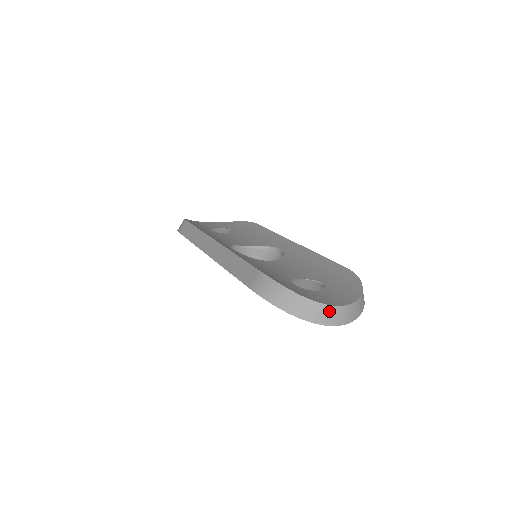
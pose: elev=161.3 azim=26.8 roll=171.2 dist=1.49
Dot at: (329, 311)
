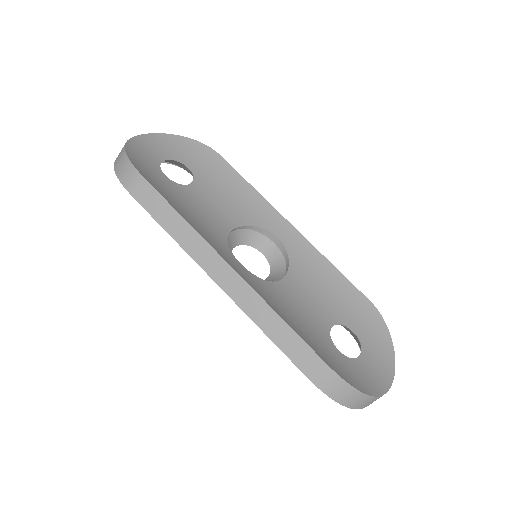
Dot at: occluded
